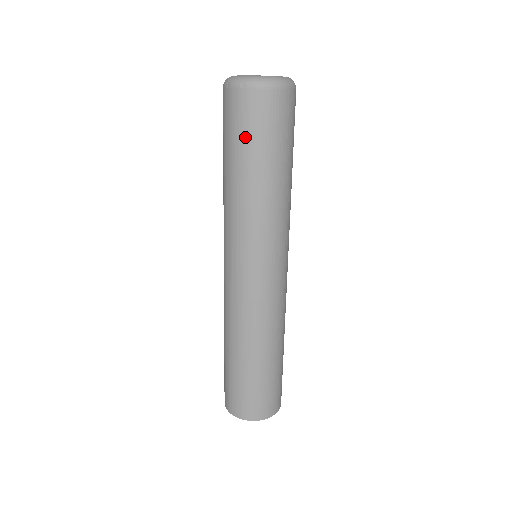
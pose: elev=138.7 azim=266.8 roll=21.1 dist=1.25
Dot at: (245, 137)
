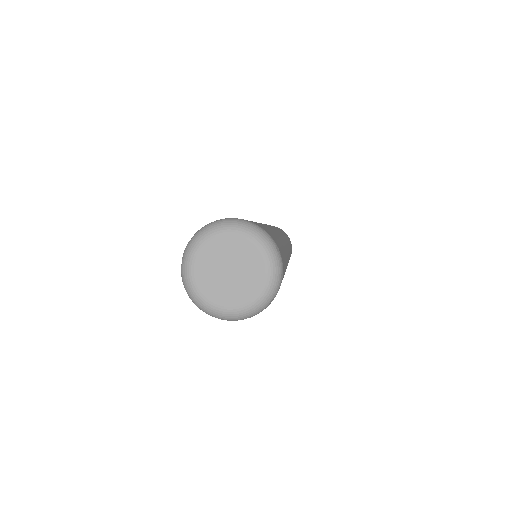
Dot at: occluded
